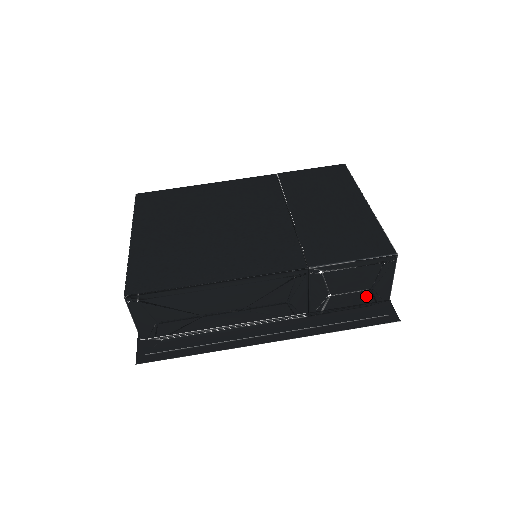
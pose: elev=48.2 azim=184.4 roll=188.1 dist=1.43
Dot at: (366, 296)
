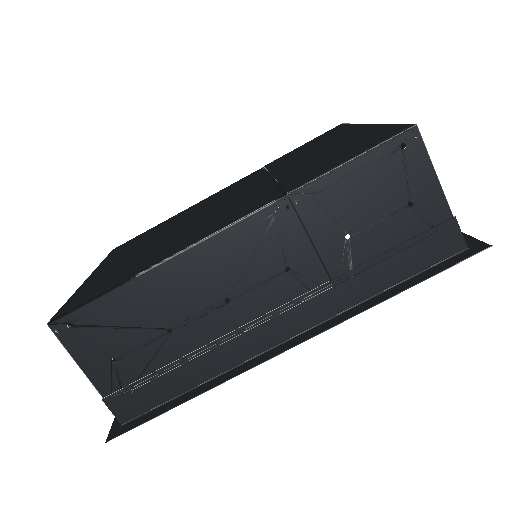
Dot at: (409, 221)
